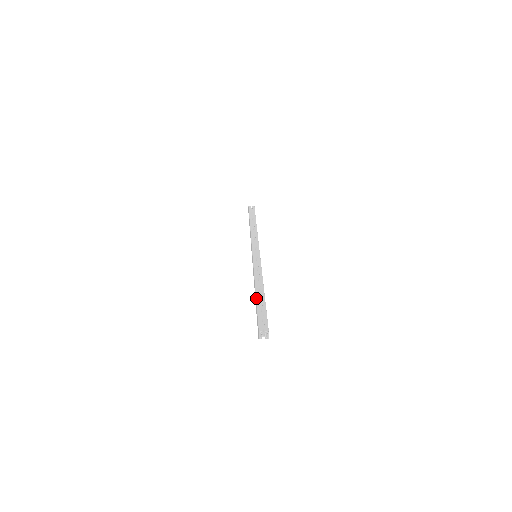
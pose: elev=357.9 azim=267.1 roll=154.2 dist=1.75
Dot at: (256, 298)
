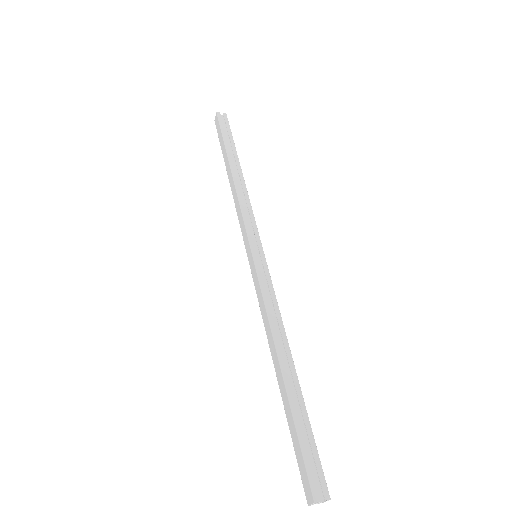
Dot at: (288, 395)
